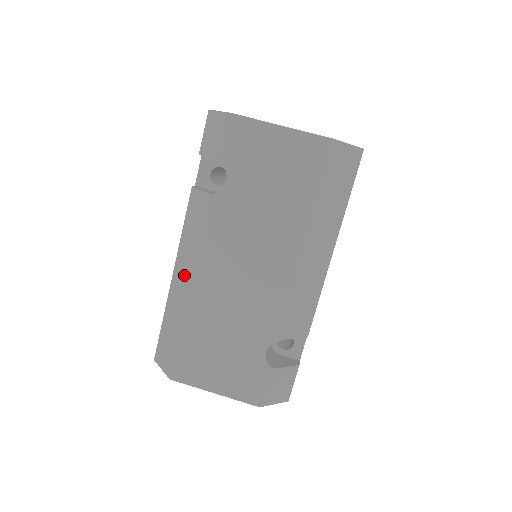
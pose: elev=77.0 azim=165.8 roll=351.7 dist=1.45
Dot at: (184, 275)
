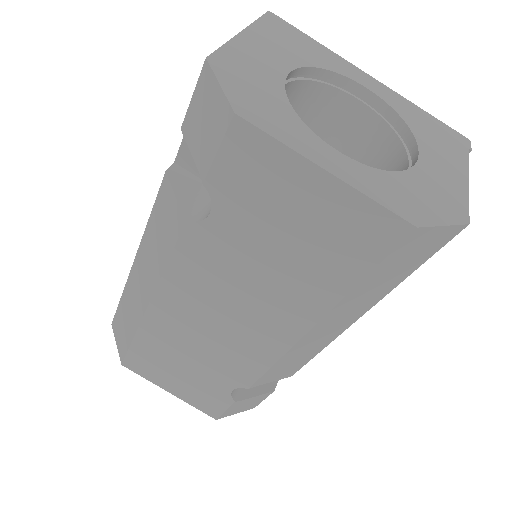
Dot at: (143, 281)
